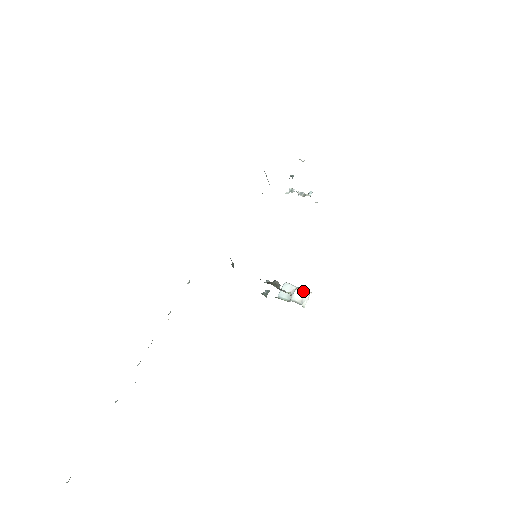
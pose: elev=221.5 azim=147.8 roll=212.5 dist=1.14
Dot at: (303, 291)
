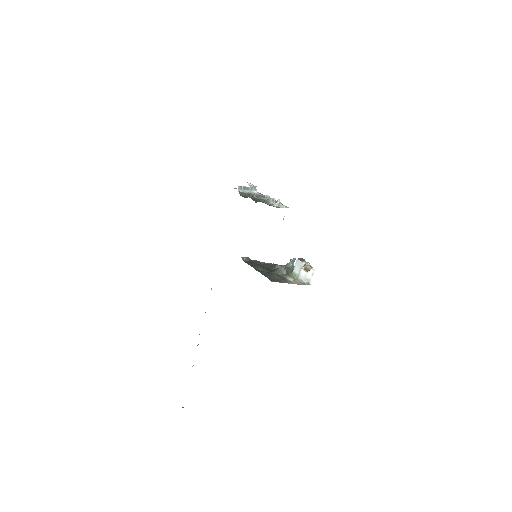
Dot at: (307, 270)
